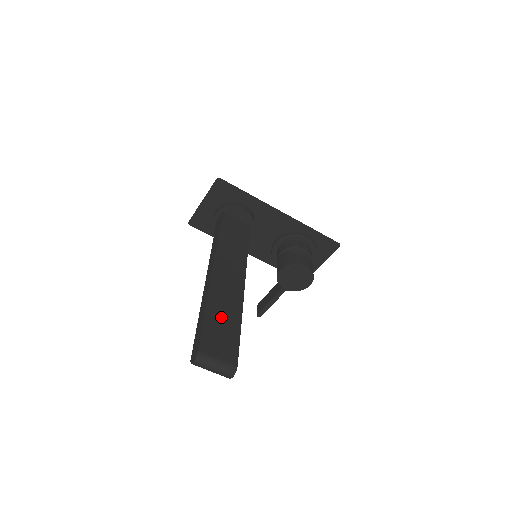
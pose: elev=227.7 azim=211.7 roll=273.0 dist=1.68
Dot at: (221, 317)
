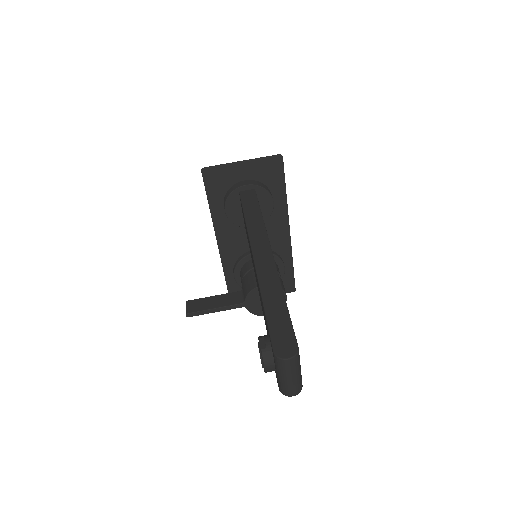
Dot at: occluded
